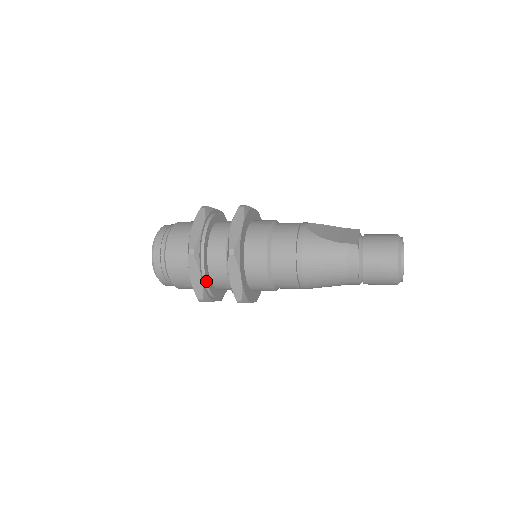
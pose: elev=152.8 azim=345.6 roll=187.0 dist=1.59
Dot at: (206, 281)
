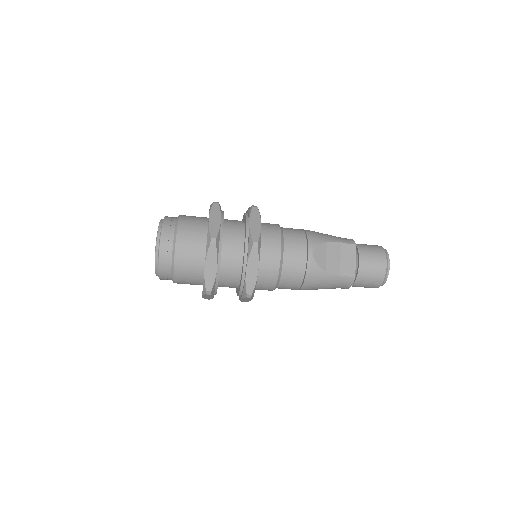
Dot at: occluded
